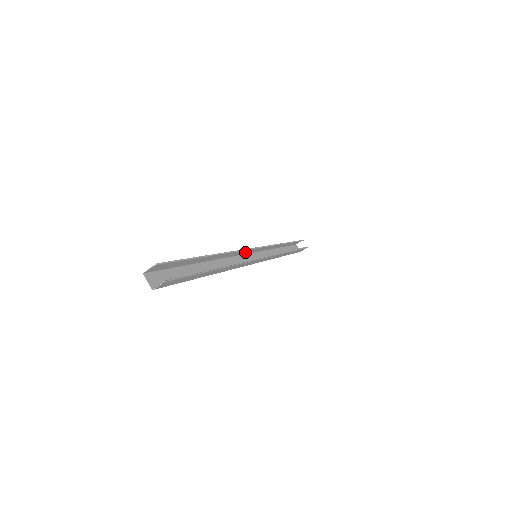
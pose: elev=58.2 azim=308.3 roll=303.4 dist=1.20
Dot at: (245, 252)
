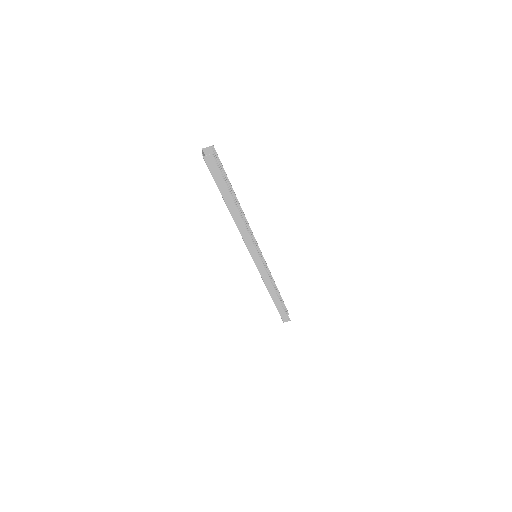
Dot at: occluded
